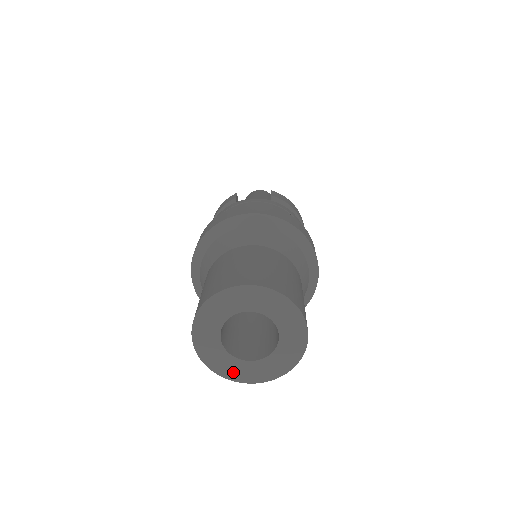
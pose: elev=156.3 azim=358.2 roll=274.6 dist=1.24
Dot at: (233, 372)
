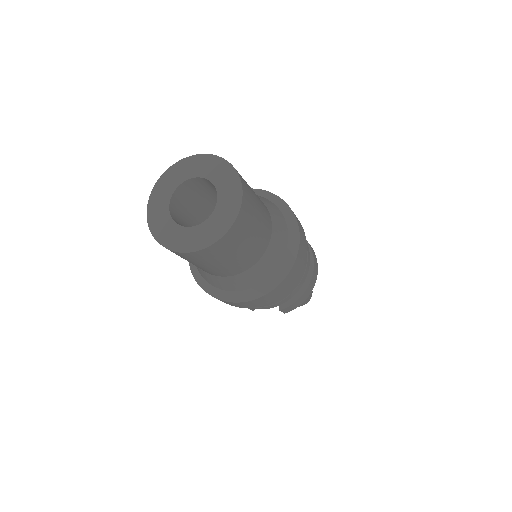
Dot at: (170, 239)
